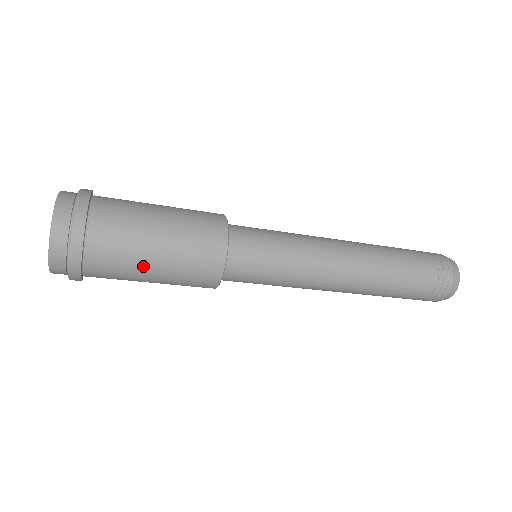
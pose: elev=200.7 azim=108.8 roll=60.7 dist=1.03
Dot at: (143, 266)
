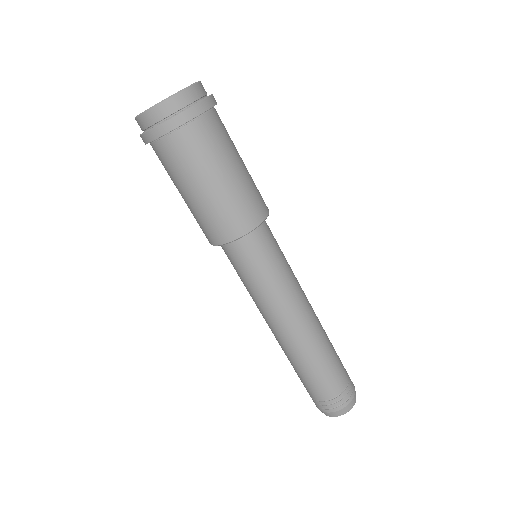
Dot at: (237, 152)
